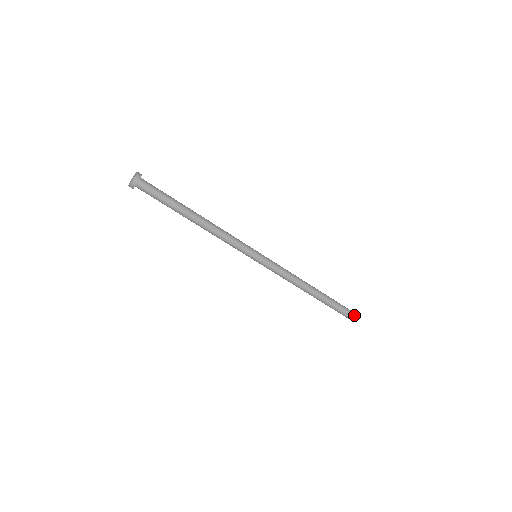
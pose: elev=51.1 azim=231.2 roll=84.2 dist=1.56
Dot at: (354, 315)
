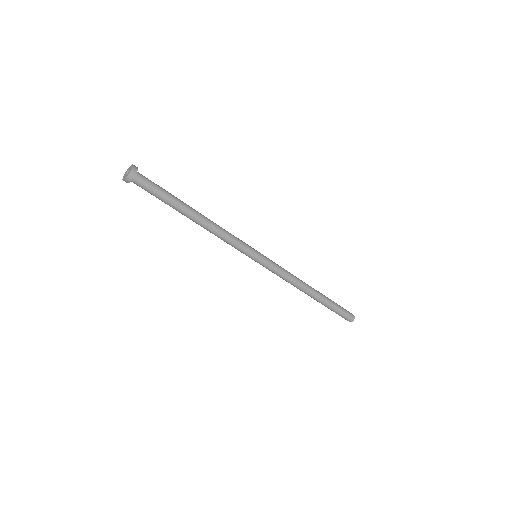
Dot at: occluded
